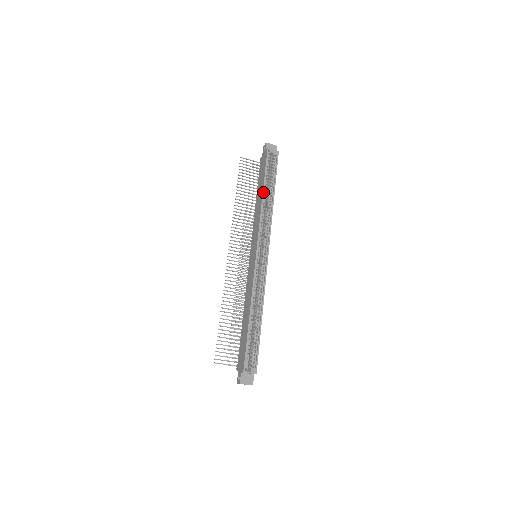
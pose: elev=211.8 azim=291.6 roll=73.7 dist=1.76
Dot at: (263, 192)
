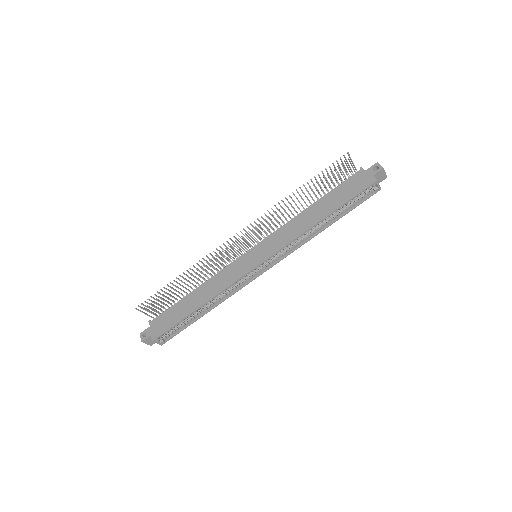
Dot at: (324, 218)
